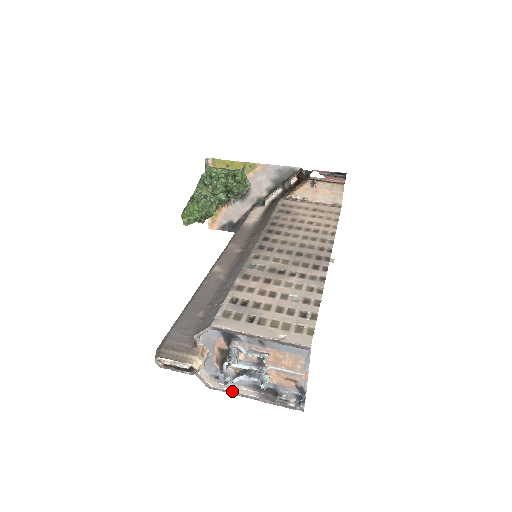
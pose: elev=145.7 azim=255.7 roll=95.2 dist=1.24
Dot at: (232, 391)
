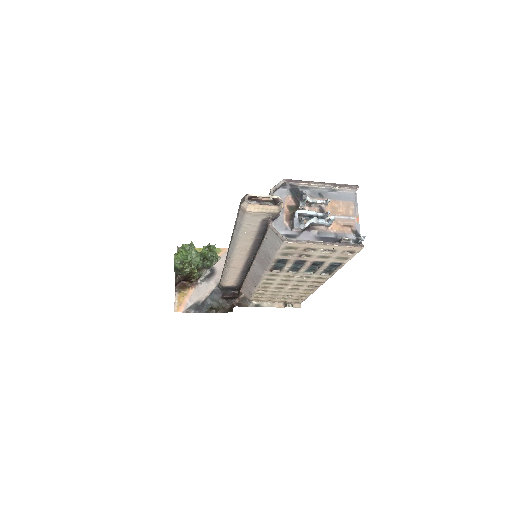
Dot at: (303, 240)
